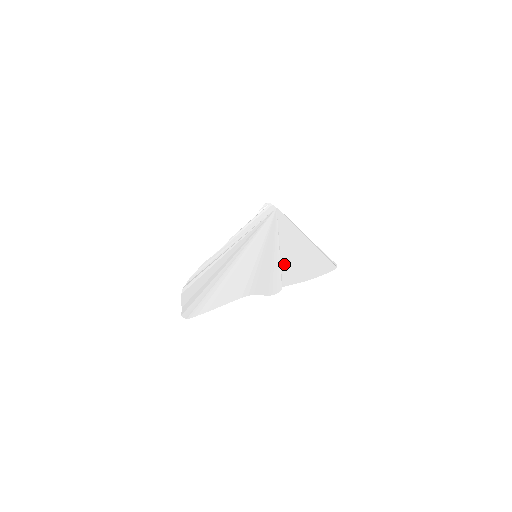
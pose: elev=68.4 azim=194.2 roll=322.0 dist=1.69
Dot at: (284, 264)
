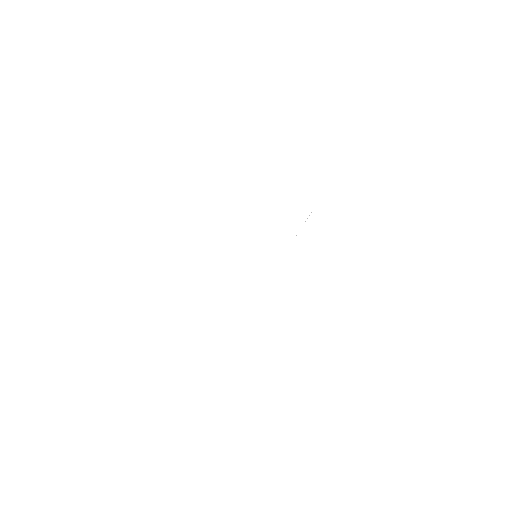
Dot at: occluded
